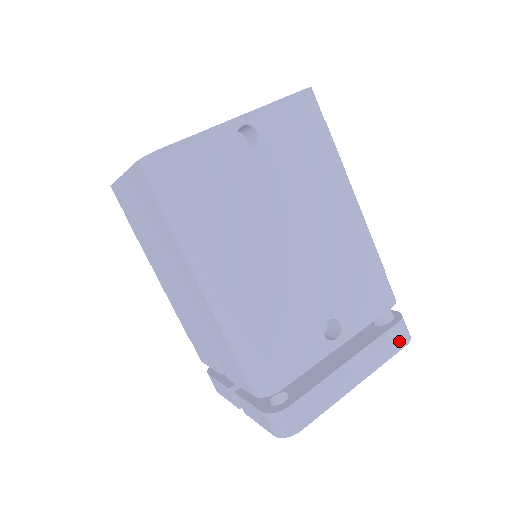
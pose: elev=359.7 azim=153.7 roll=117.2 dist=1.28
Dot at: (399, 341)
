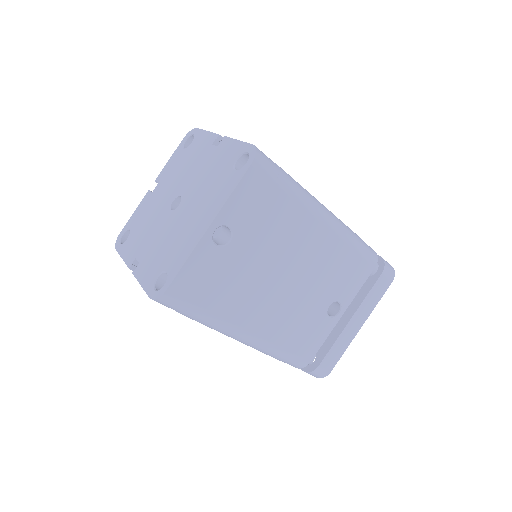
Dot at: (386, 283)
